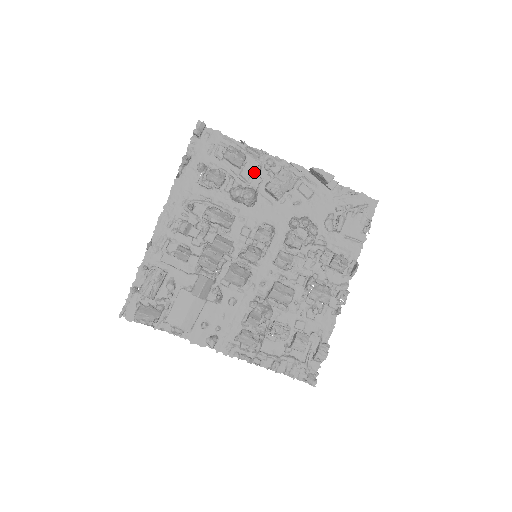
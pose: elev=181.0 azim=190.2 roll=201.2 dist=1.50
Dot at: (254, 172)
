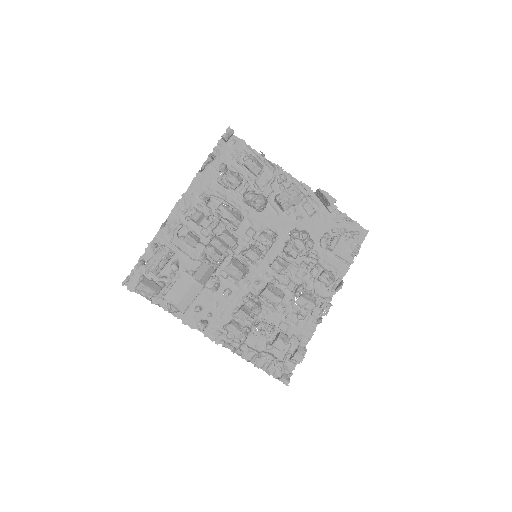
Dot at: (267, 182)
